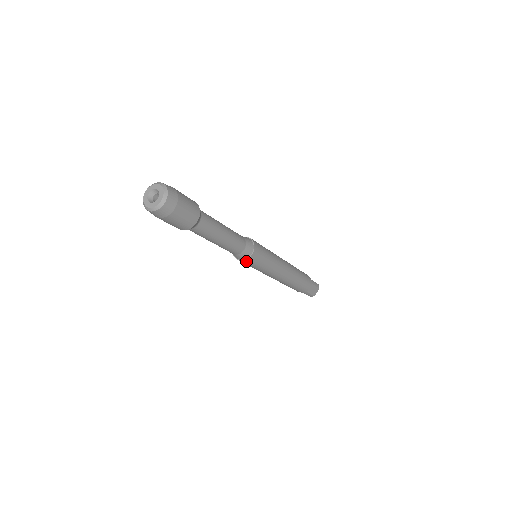
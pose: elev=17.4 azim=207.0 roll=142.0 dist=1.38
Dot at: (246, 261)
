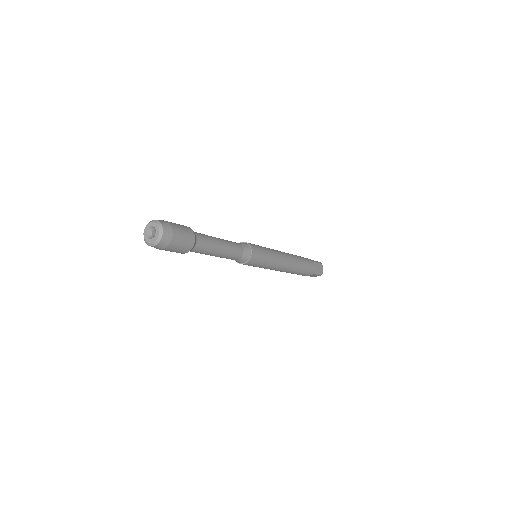
Dot at: occluded
